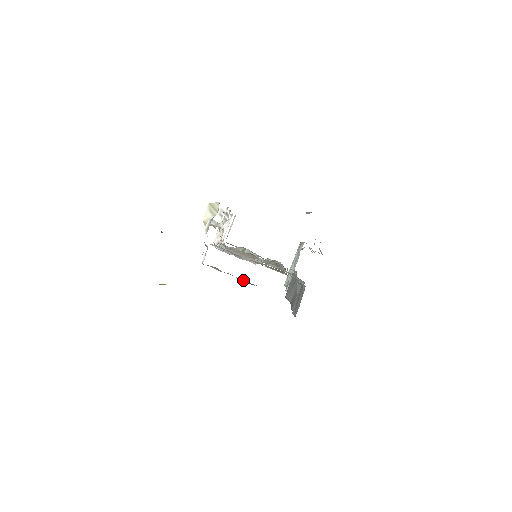
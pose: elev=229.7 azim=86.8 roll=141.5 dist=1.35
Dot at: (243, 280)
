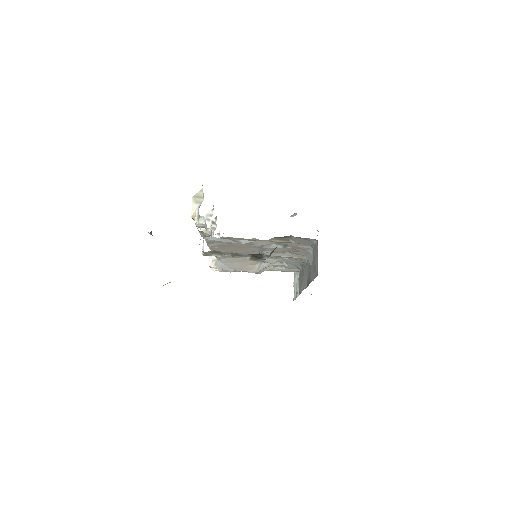
Dot at: (251, 257)
